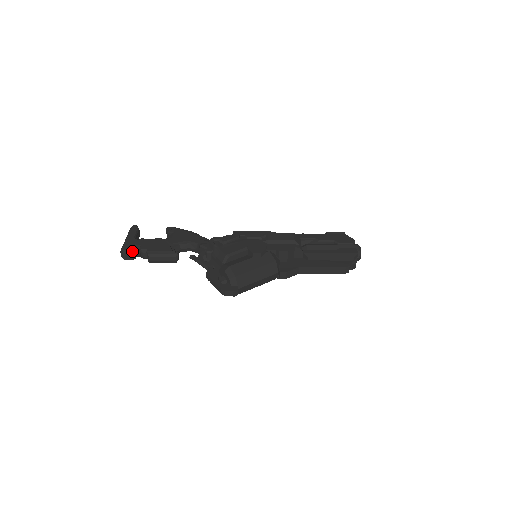
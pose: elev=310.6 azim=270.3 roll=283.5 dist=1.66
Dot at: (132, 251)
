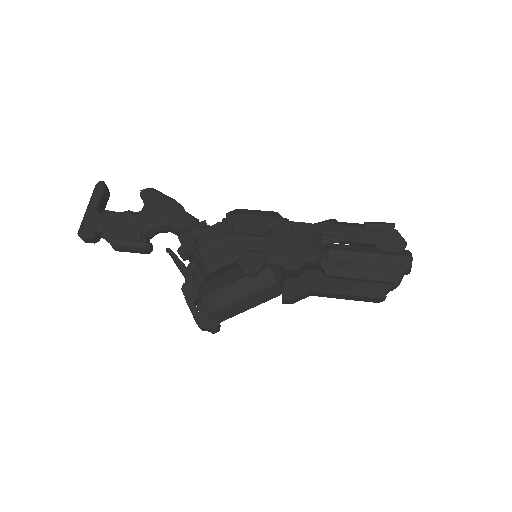
Dot at: (91, 236)
